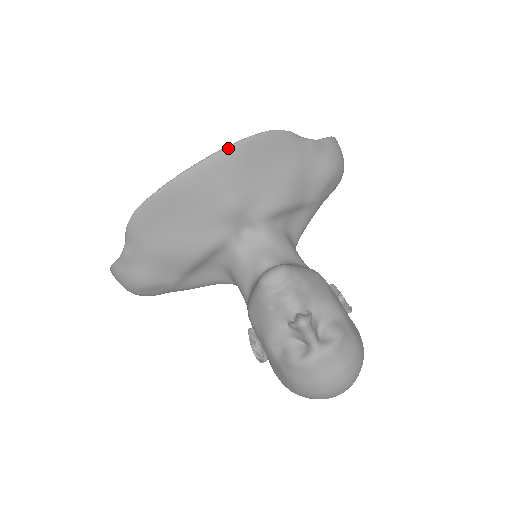
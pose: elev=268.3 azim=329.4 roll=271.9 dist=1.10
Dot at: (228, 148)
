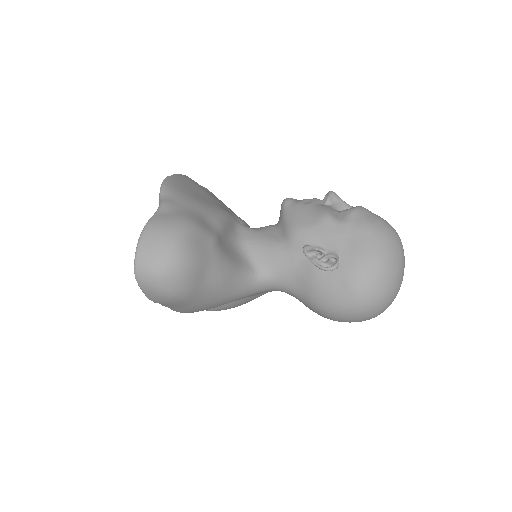
Dot at: occluded
